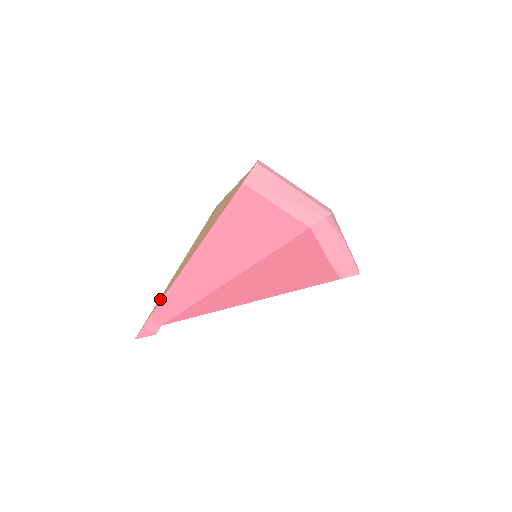
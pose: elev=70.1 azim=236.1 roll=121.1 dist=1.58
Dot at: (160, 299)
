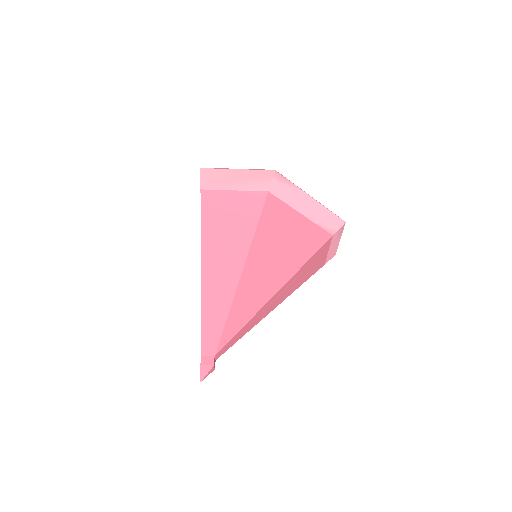
Dot at: occluded
